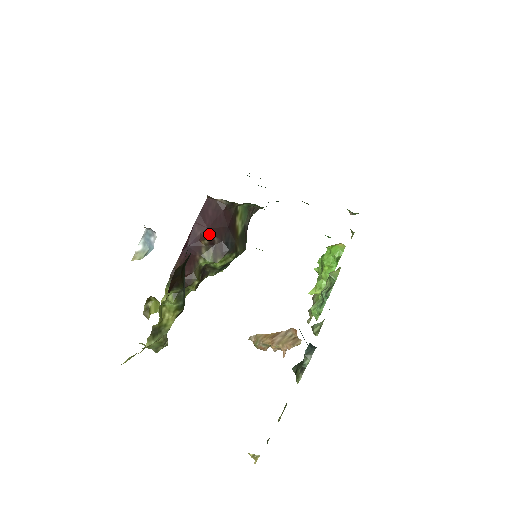
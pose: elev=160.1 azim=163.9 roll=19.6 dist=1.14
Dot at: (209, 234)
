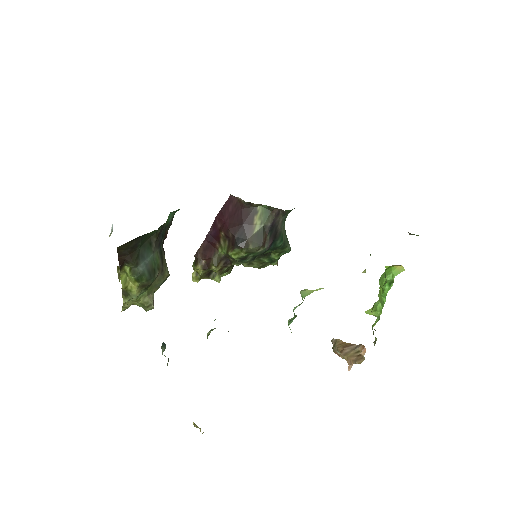
Dot at: (225, 228)
